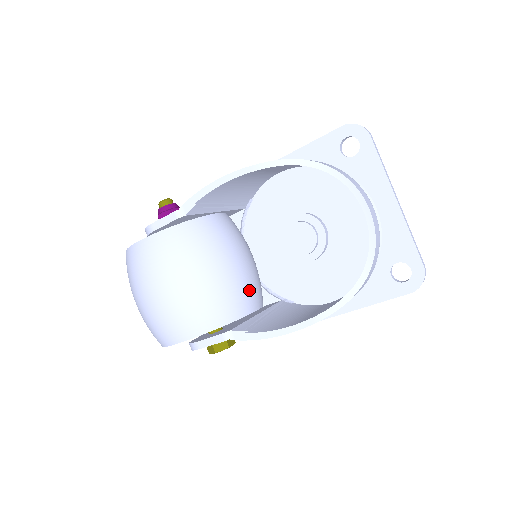
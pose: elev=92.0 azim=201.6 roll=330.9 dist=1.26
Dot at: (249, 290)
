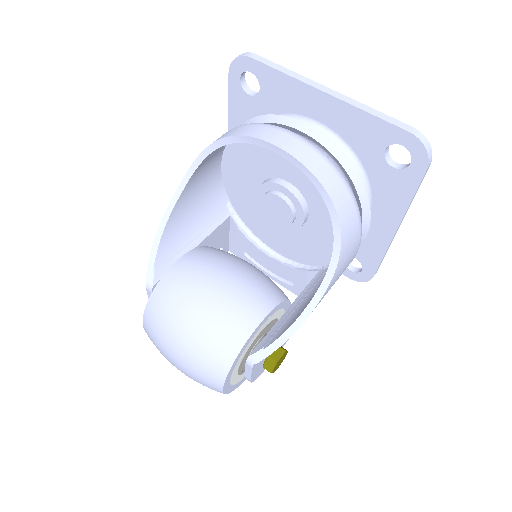
Dot at: (238, 310)
